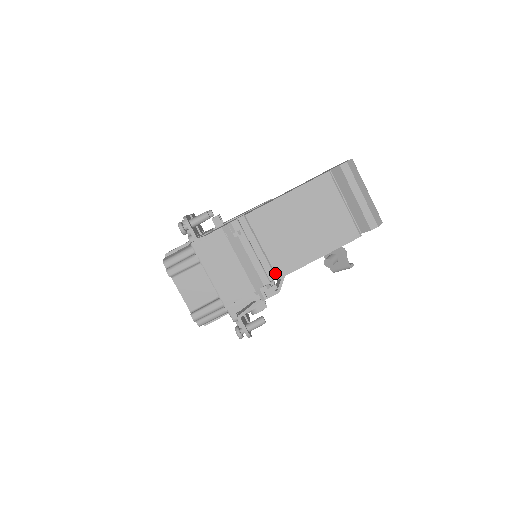
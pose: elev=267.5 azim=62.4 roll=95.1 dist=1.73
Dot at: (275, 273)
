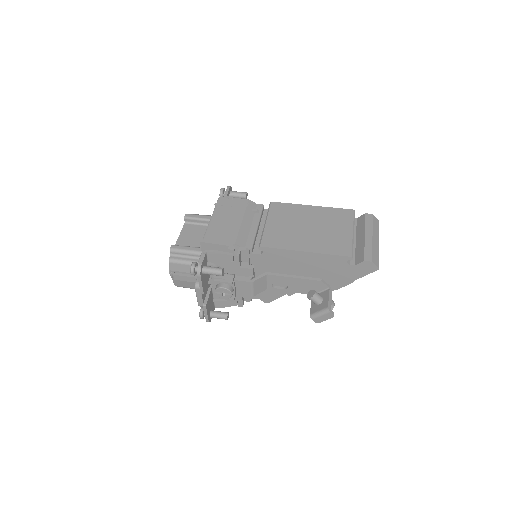
Dot at: (261, 241)
